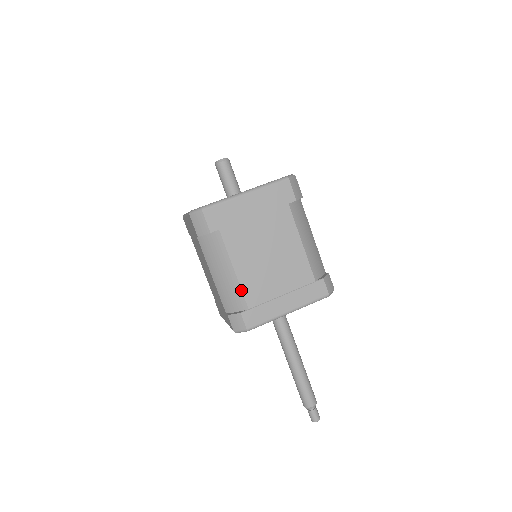
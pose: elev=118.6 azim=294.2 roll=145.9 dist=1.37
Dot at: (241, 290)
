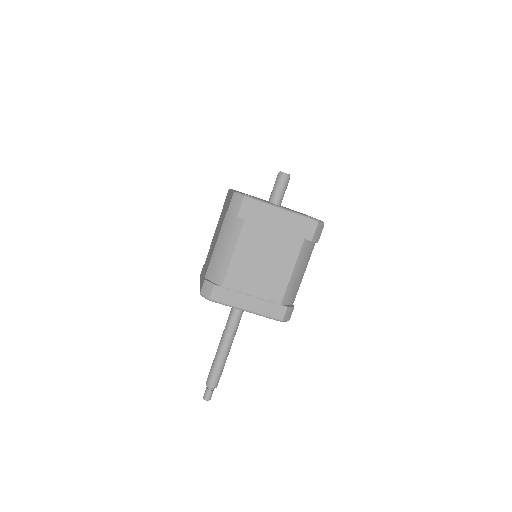
Dot at: (227, 270)
